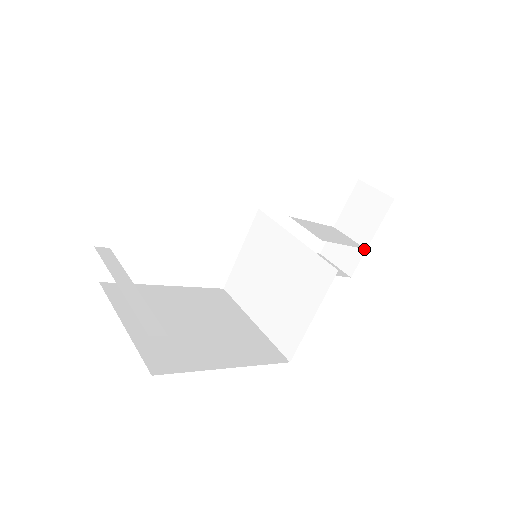
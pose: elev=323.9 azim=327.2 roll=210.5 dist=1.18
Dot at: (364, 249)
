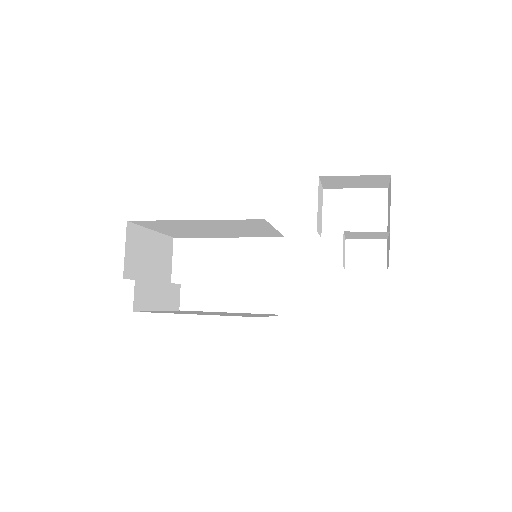
Dot at: (389, 233)
